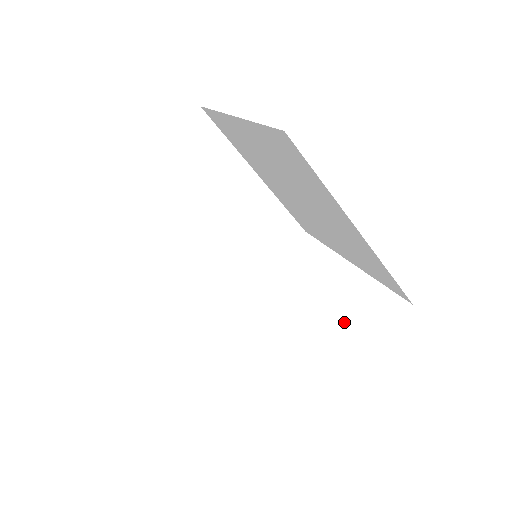
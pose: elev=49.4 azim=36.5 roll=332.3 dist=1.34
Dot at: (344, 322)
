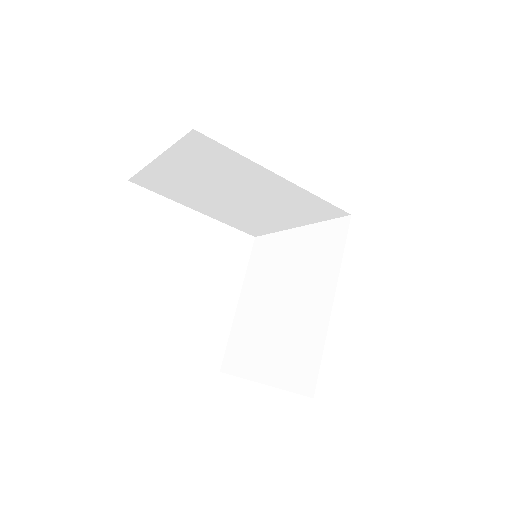
Dot at: (291, 351)
